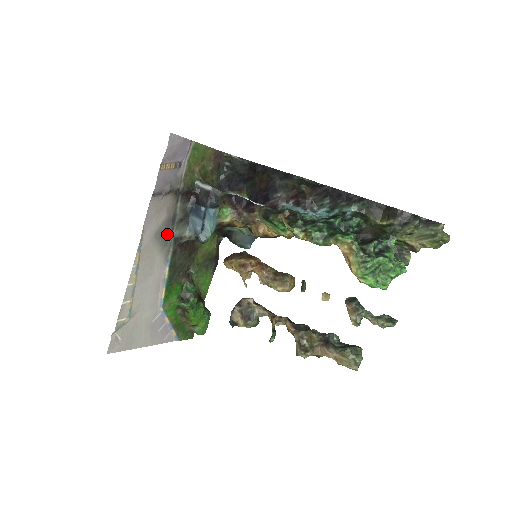
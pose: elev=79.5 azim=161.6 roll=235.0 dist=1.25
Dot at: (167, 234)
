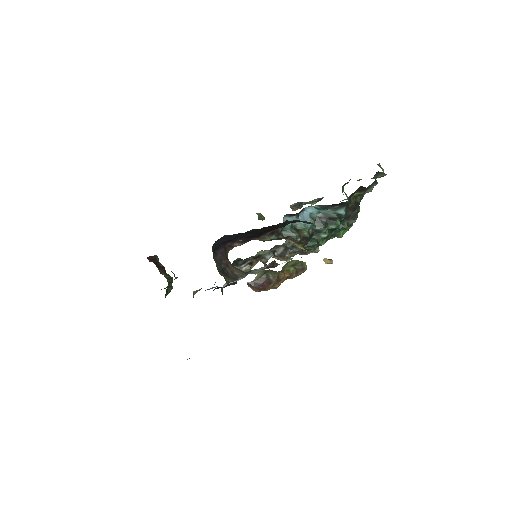
Dot at: occluded
